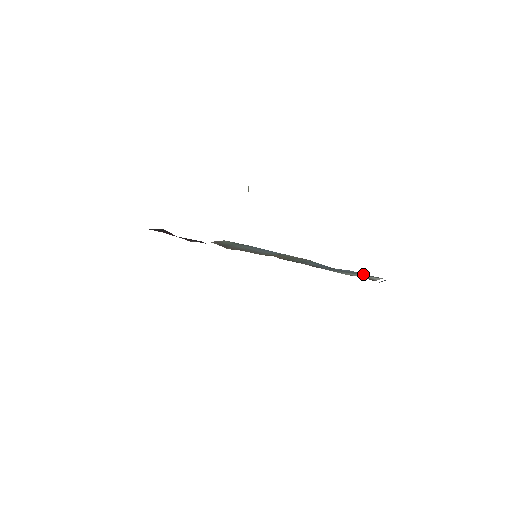
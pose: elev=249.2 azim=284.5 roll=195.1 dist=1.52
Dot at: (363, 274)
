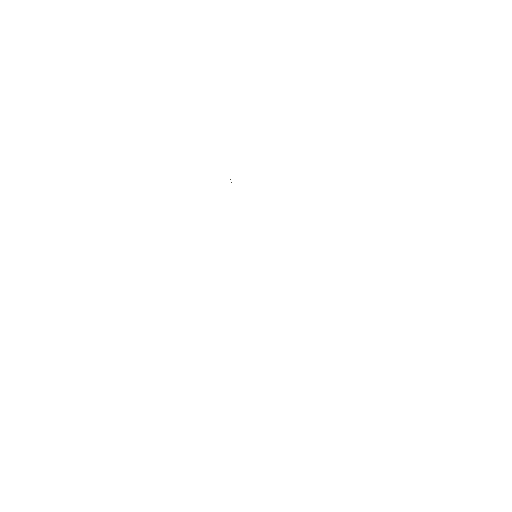
Dot at: occluded
